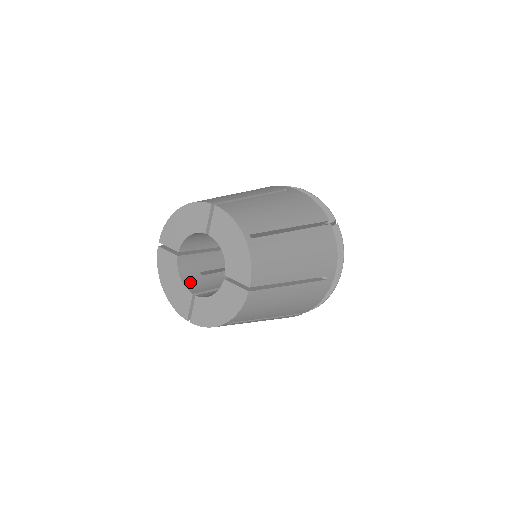
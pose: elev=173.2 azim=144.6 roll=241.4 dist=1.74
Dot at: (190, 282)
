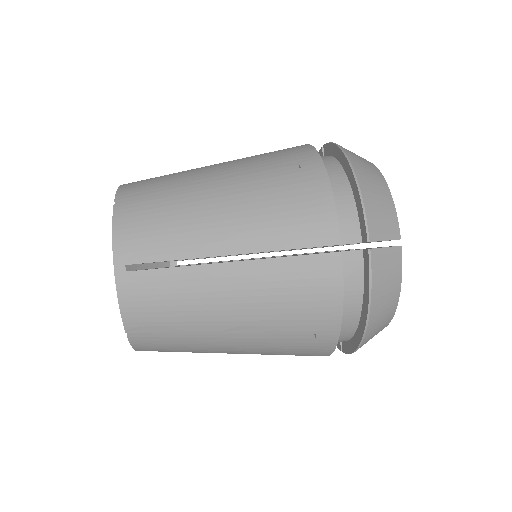
Dot at: occluded
